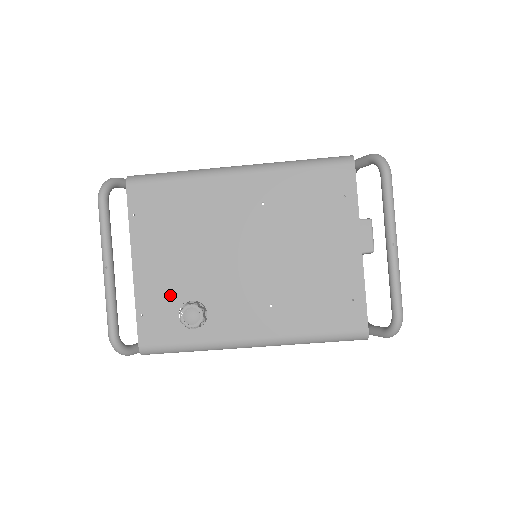
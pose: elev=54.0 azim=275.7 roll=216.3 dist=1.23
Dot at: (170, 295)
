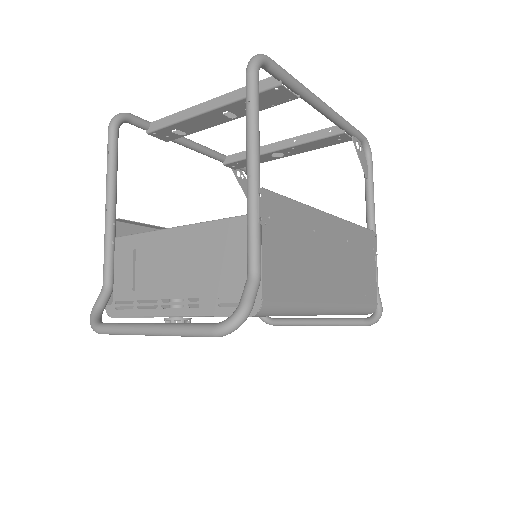
Dot at: occluded
